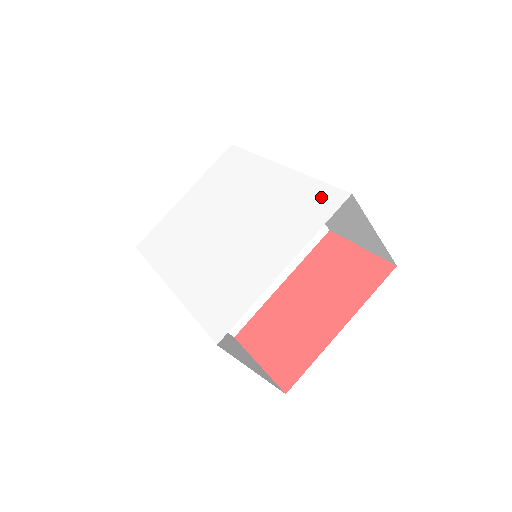
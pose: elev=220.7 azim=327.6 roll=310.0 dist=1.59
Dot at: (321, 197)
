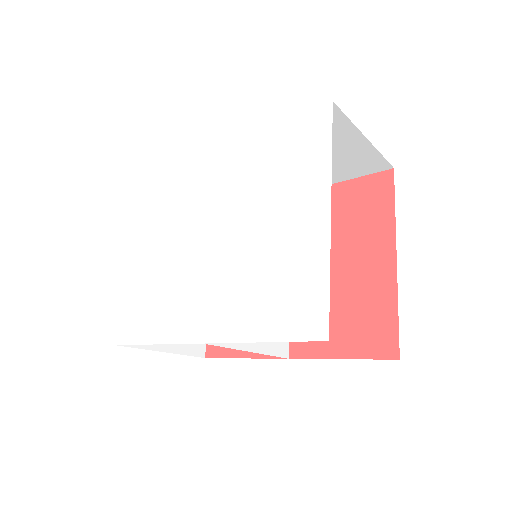
Dot at: (301, 130)
